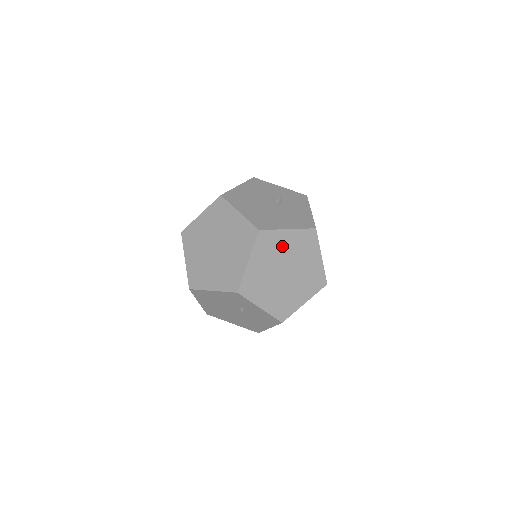
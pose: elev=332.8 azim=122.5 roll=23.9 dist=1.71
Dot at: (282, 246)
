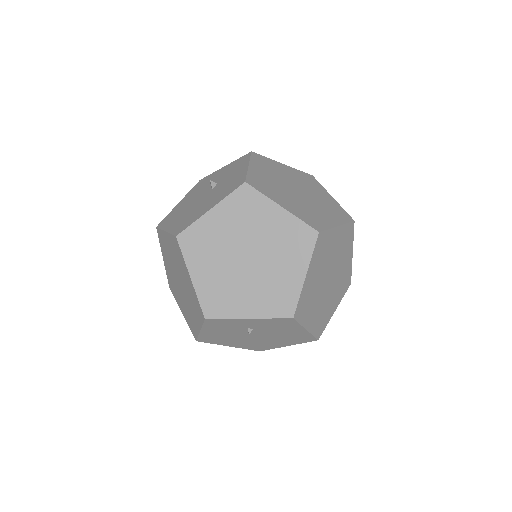
Dot at: (218, 233)
